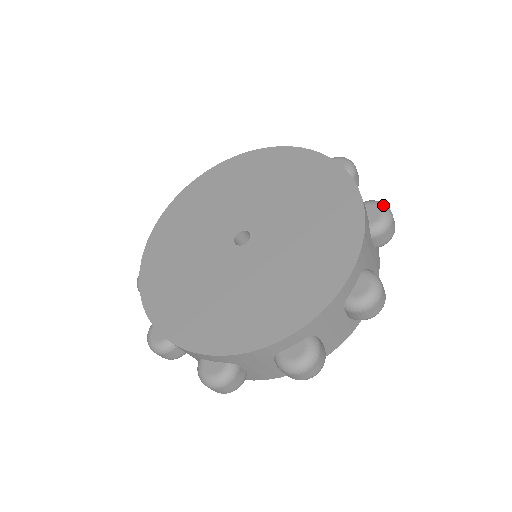
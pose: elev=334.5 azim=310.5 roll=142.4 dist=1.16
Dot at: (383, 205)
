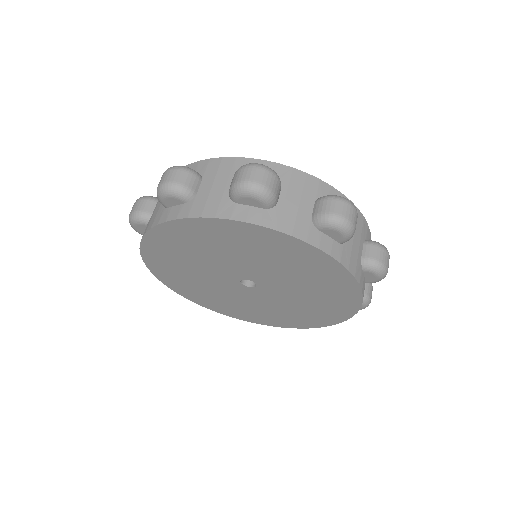
Dot at: (353, 204)
